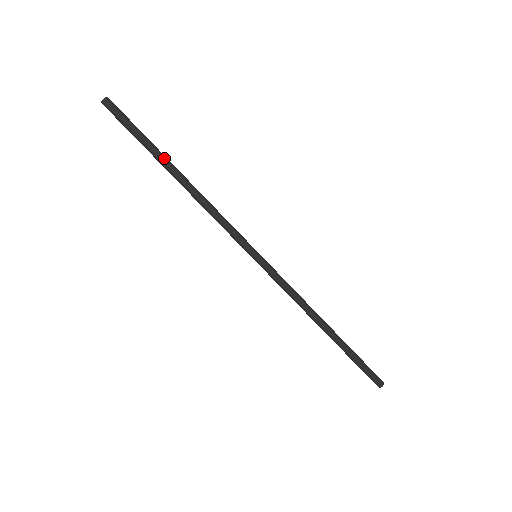
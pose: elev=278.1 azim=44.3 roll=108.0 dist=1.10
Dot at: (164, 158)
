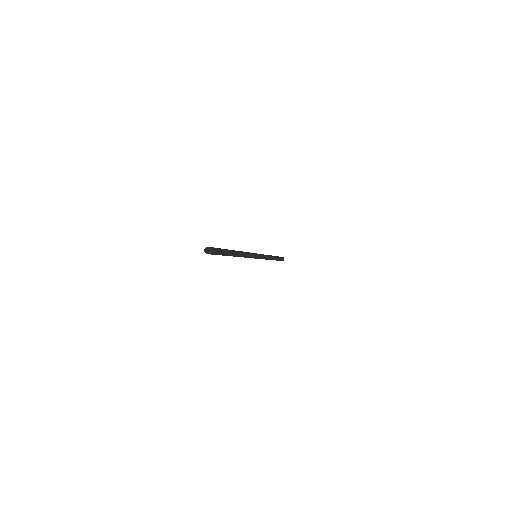
Dot at: (232, 254)
